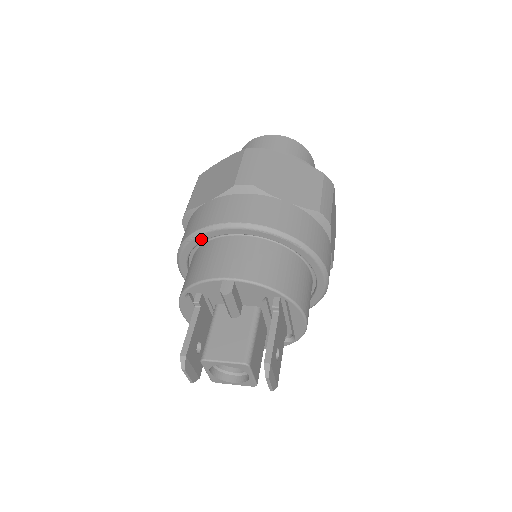
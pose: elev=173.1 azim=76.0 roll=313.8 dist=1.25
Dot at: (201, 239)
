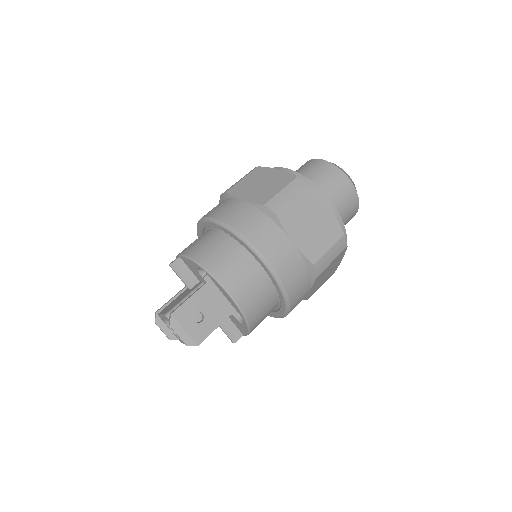
Dot at: occluded
